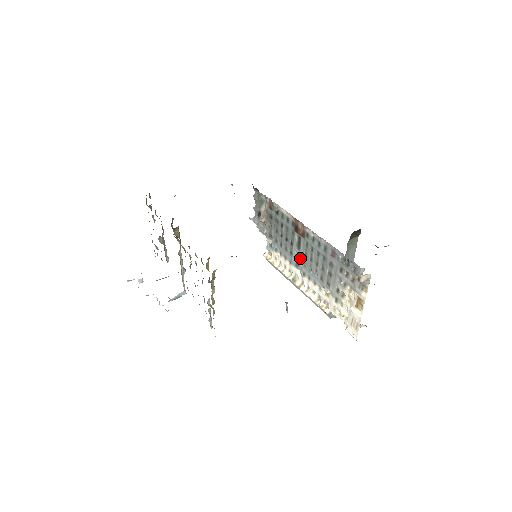
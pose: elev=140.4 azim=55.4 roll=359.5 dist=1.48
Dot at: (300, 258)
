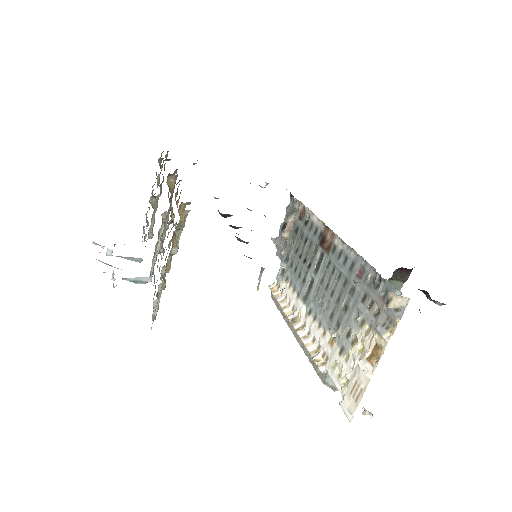
Dot at: (313, 286)
